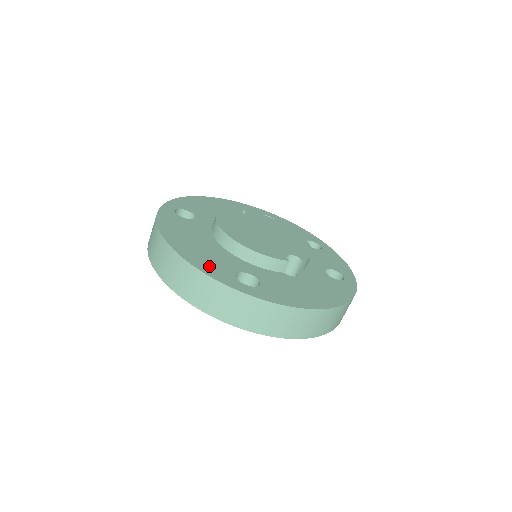
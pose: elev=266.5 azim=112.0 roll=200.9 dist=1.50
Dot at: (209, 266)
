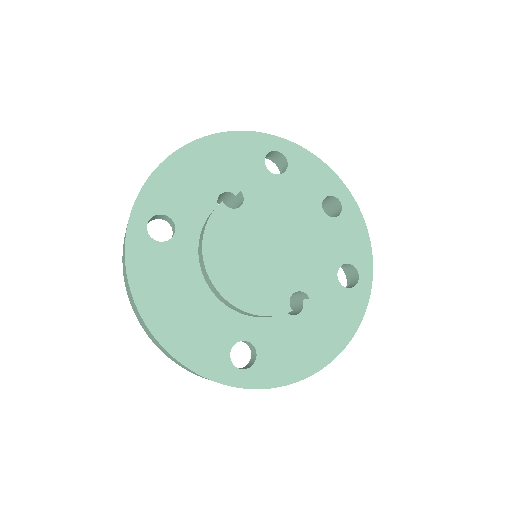
Dot at: (199, 353)
